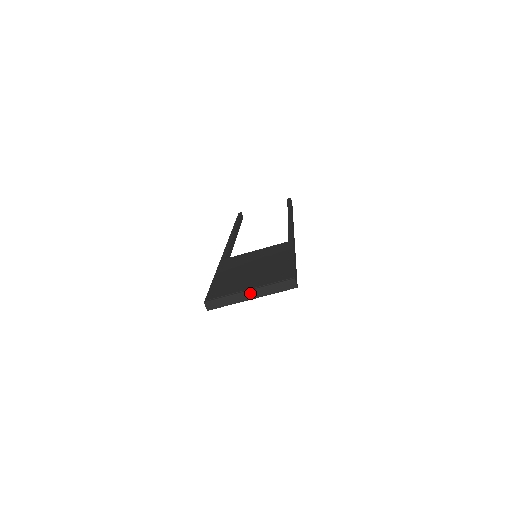
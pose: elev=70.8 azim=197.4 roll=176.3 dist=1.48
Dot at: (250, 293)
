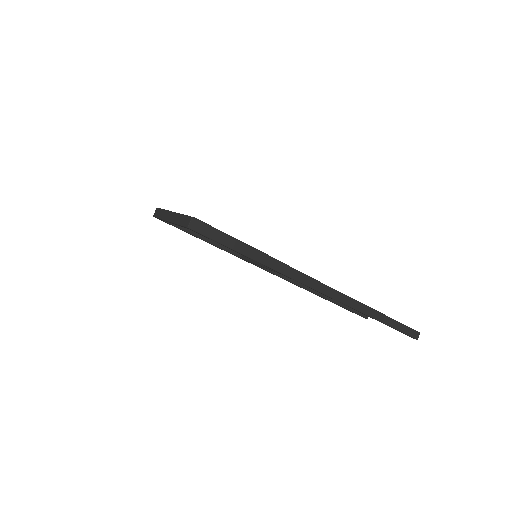
Dot at: (172, 215)
